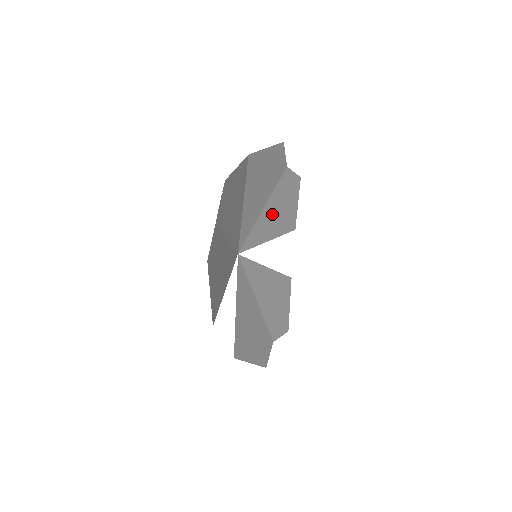
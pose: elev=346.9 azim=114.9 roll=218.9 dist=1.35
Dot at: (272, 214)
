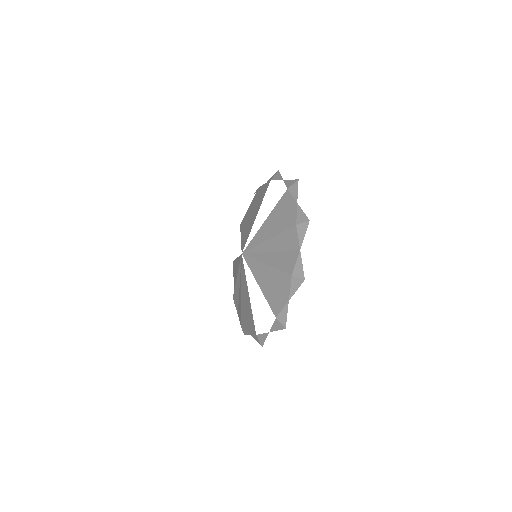
Dot at: occluded
